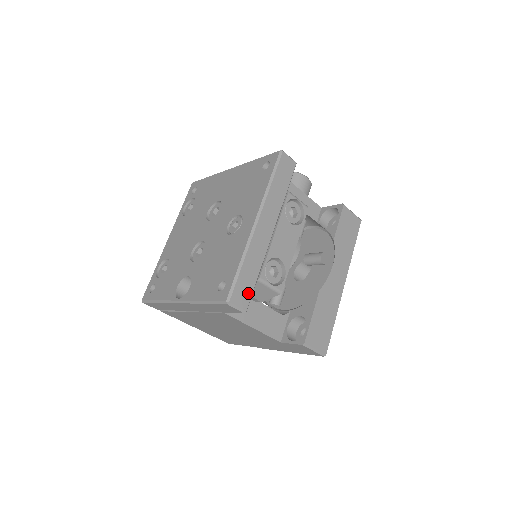
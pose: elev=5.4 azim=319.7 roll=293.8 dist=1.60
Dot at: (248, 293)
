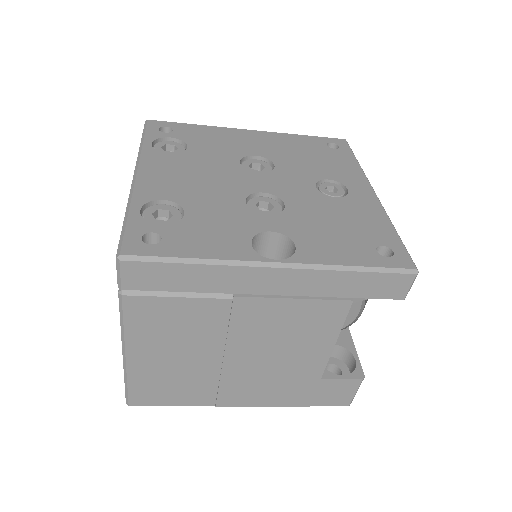
Dot at: occluded
